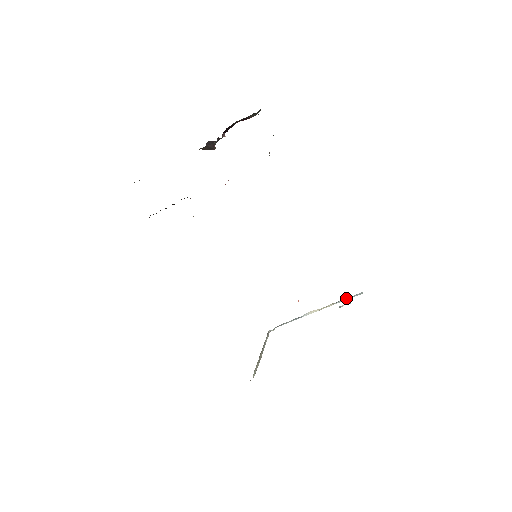
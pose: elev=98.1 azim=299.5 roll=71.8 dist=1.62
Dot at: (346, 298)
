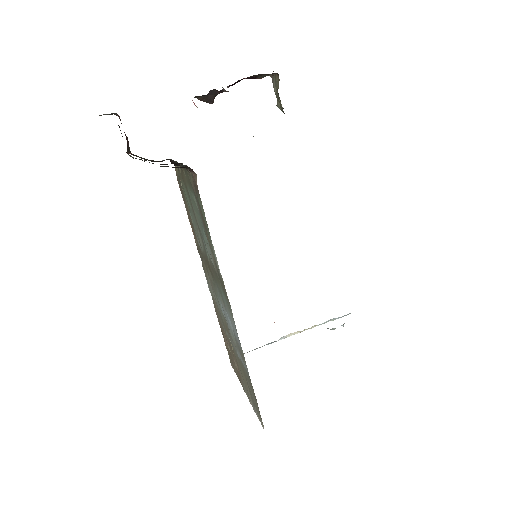
Dot at: (332, 319)
